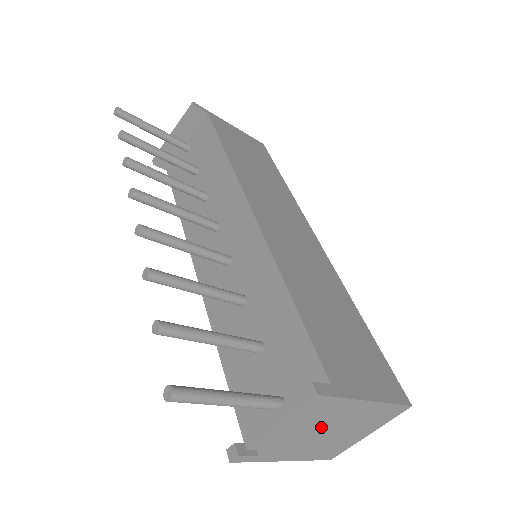
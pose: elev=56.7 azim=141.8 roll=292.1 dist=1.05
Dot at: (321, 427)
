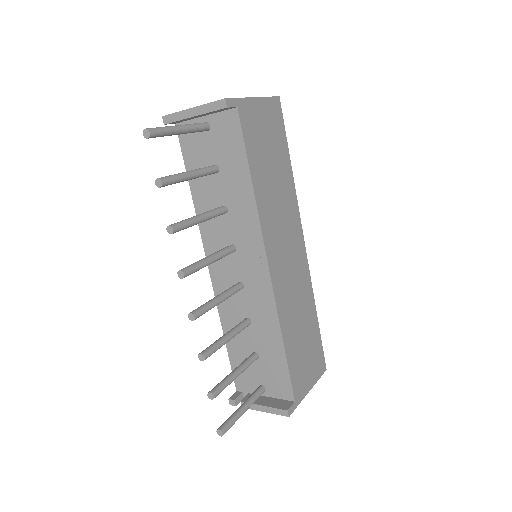
Dot at: occluded
